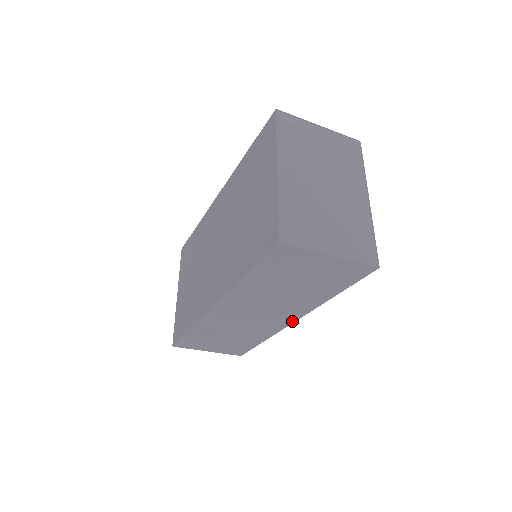
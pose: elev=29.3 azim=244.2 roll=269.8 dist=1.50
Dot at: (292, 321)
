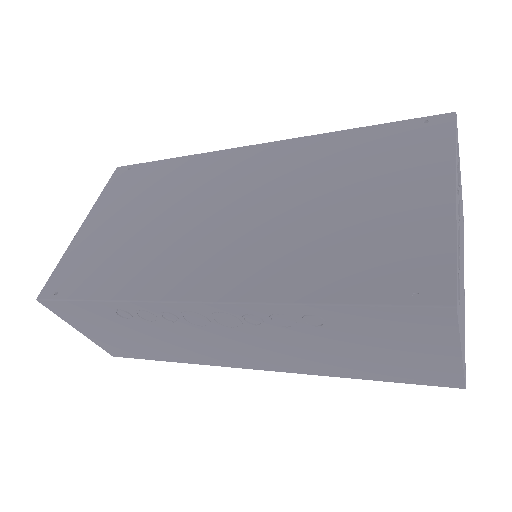
Dot at: (256, 368)
